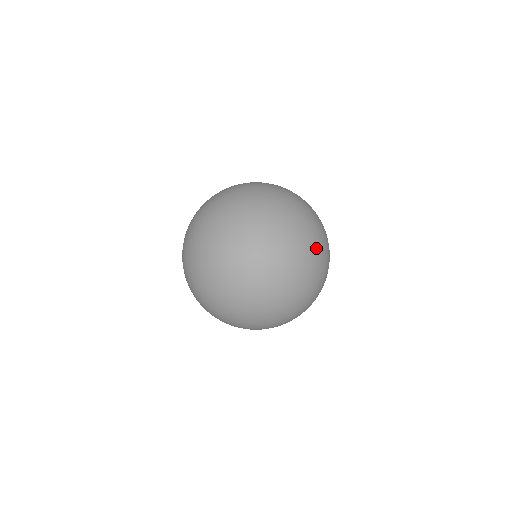
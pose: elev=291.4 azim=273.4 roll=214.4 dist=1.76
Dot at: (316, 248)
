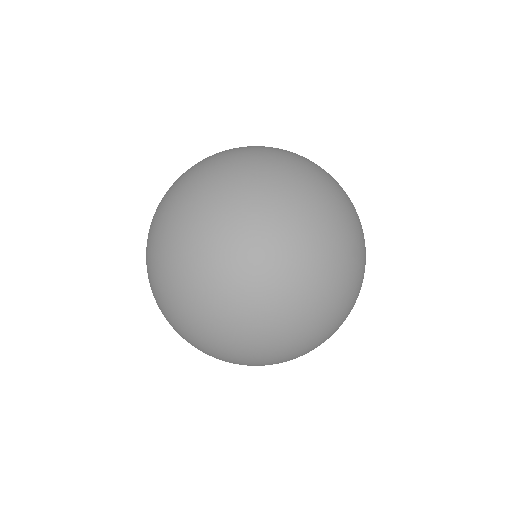
Dot at: (344, 237)
